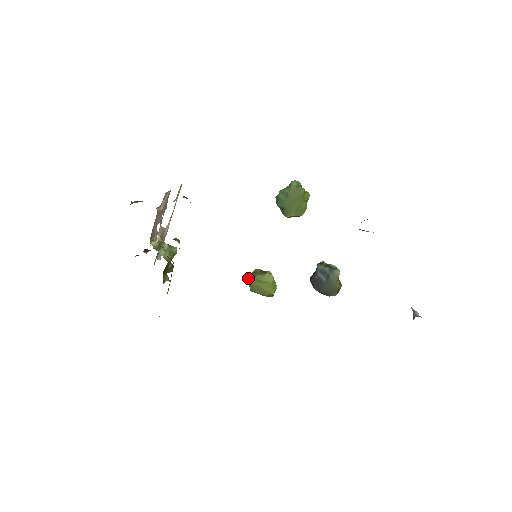
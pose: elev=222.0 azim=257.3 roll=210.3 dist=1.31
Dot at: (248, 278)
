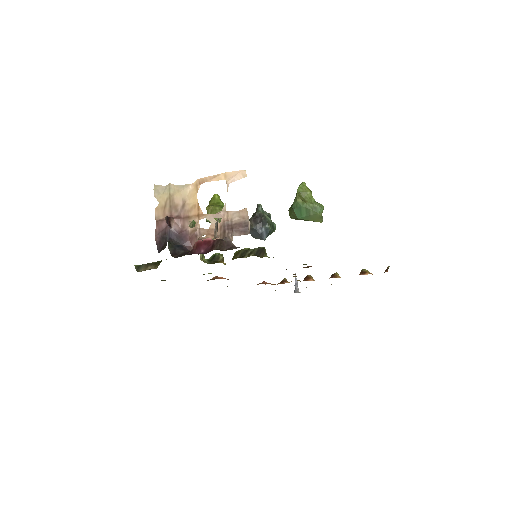
Dot at: (216, 220)
